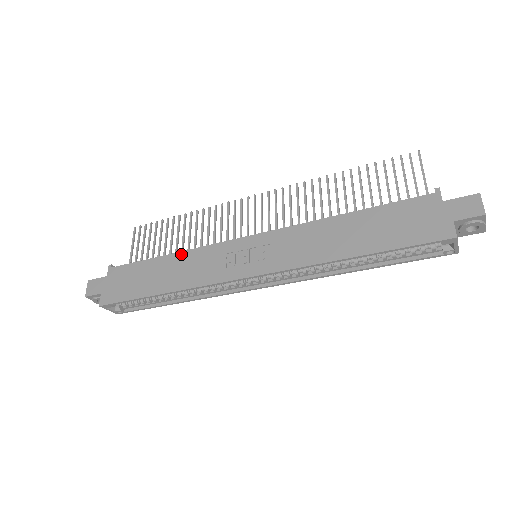
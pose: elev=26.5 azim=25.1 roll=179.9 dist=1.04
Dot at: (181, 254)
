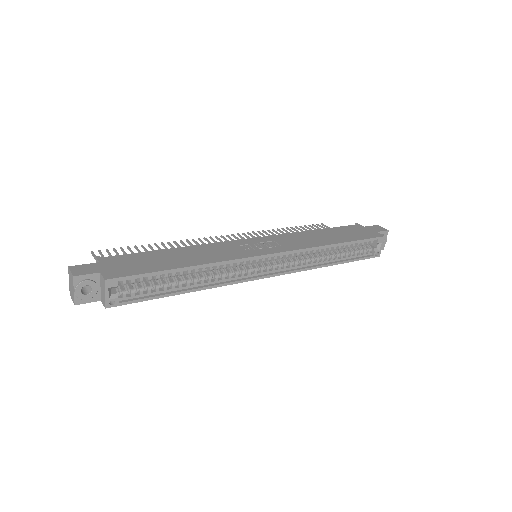
Dot at: (191, 247)
